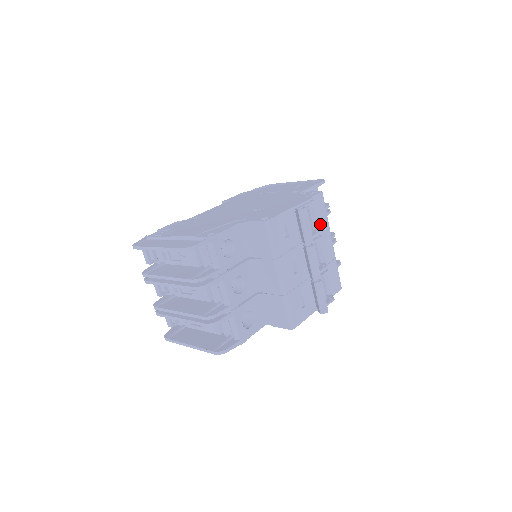
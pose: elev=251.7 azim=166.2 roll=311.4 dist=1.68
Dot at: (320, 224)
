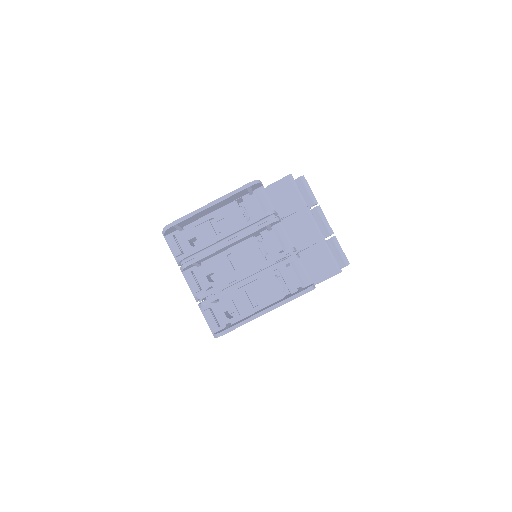
Dot at: occluded
